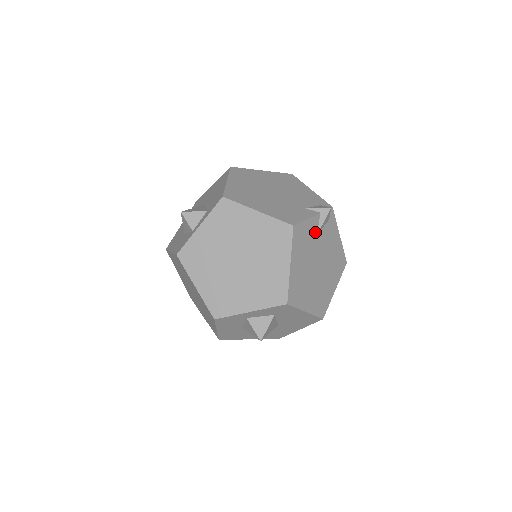
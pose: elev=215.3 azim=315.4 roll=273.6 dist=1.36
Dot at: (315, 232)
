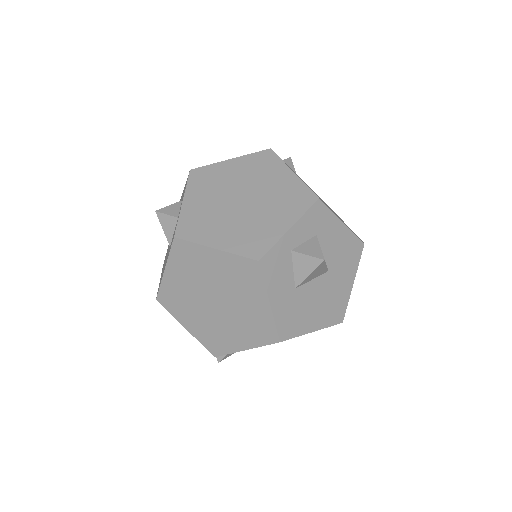
Dot at: occluded
